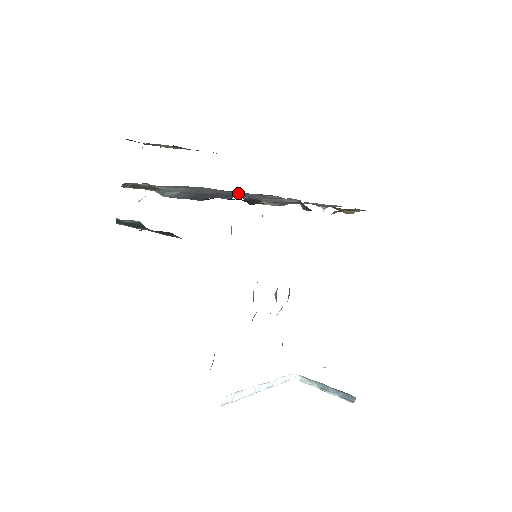
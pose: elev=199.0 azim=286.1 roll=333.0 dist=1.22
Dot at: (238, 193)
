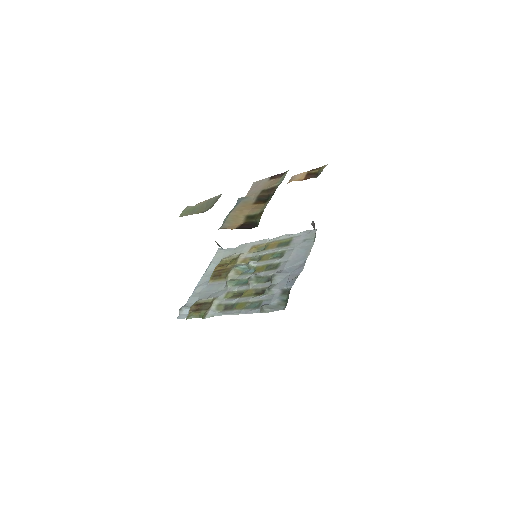
Dot at: occluded
